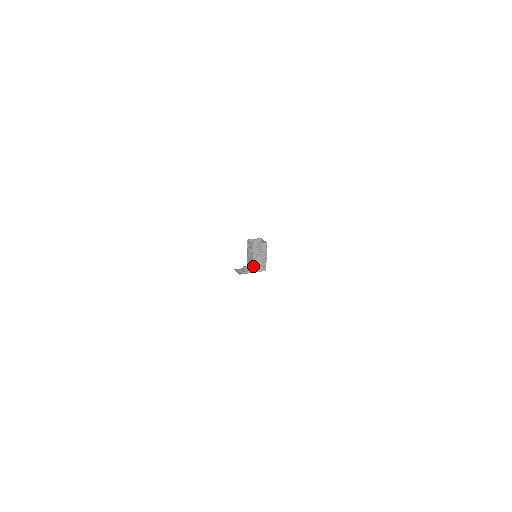
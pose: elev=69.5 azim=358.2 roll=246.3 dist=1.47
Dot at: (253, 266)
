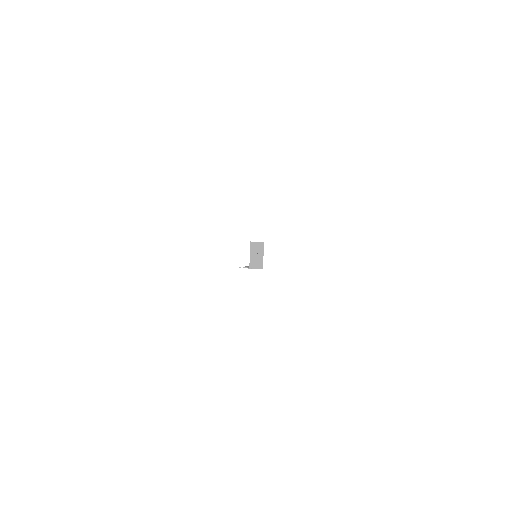
Dot at: (250, 262)
